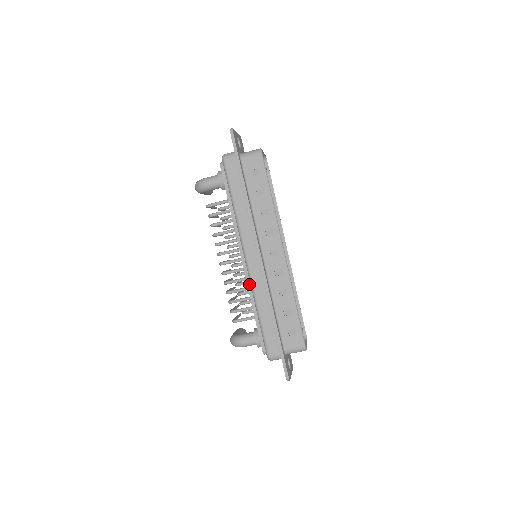
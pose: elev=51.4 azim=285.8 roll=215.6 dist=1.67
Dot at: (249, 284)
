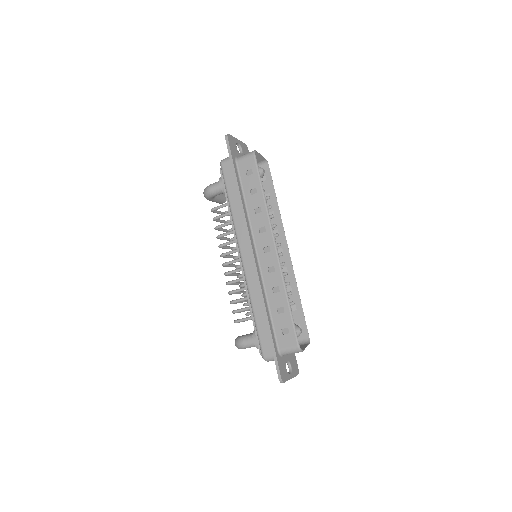
Dot at: occluded
